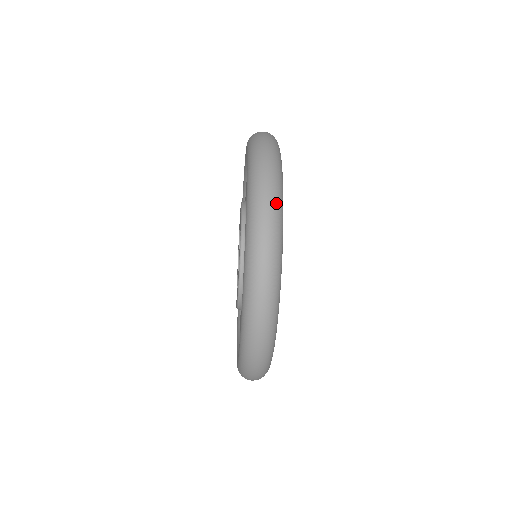
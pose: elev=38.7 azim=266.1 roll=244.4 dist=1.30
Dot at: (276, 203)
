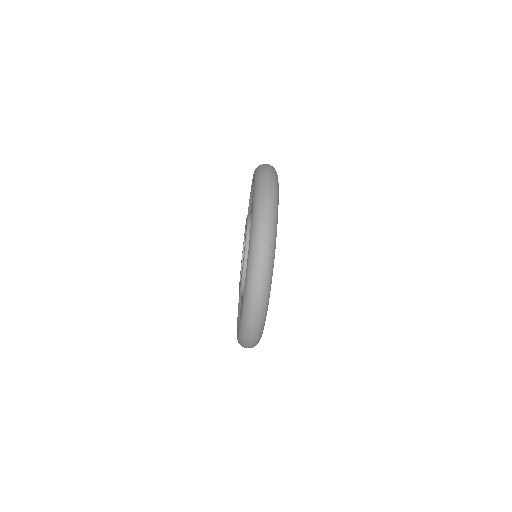
Dot at: (269, 254)
